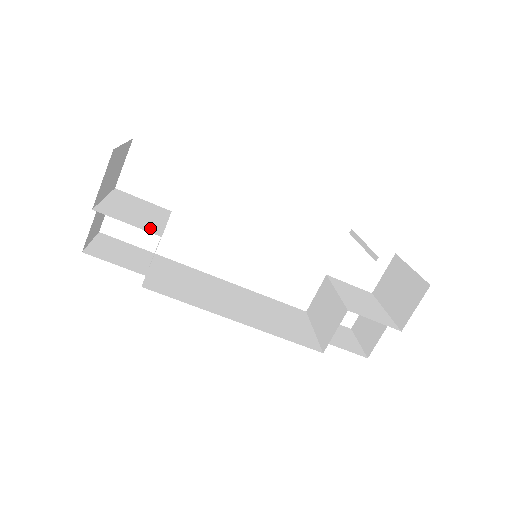
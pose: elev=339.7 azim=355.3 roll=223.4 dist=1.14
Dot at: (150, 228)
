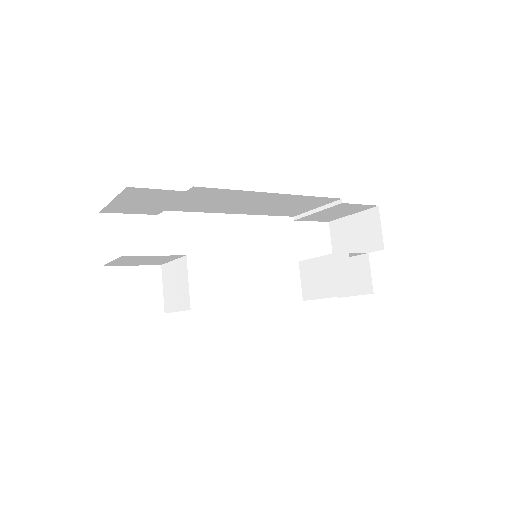
Dot at: occluded
